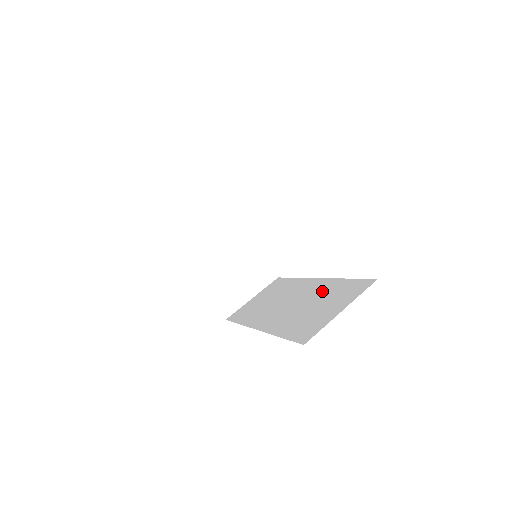
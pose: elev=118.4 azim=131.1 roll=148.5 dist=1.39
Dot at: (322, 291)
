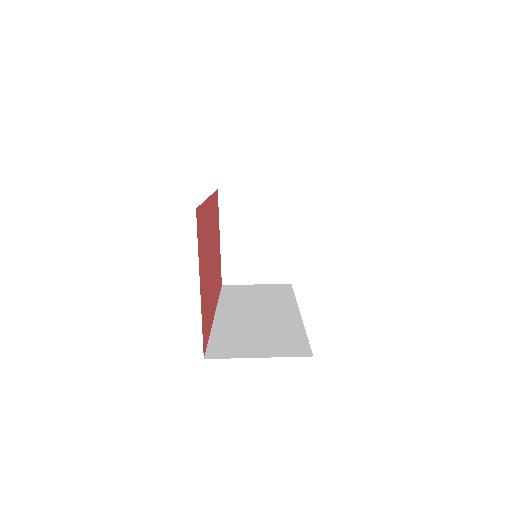
Dot at: (281, 326)
